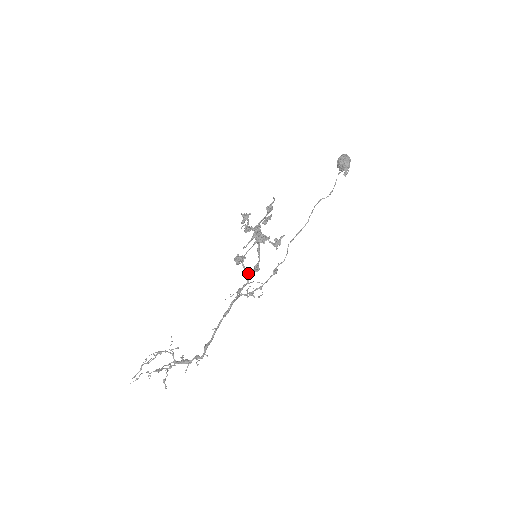
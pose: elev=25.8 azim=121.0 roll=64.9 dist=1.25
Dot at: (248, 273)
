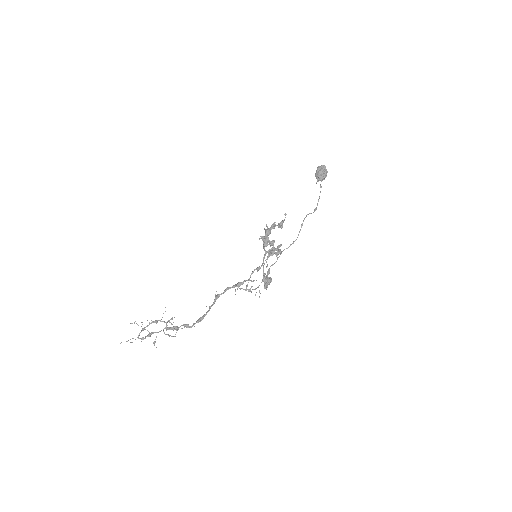
Dot at: occluded
